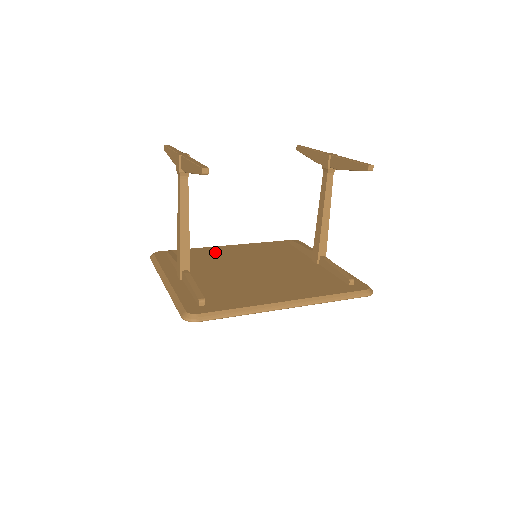
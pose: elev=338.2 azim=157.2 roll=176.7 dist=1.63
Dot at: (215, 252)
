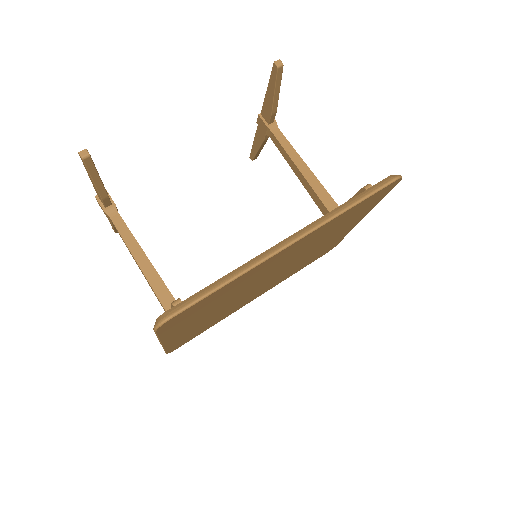
Dot at: occluded
